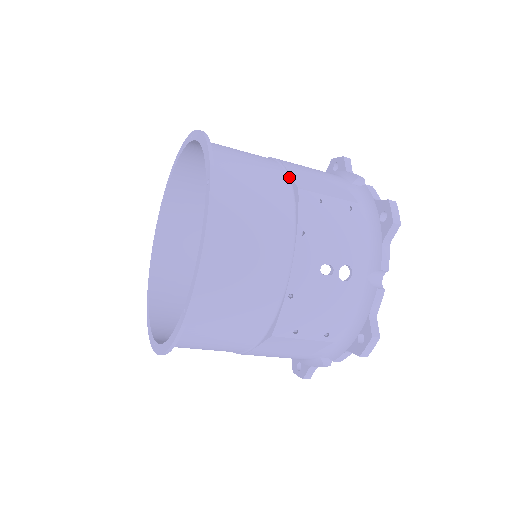
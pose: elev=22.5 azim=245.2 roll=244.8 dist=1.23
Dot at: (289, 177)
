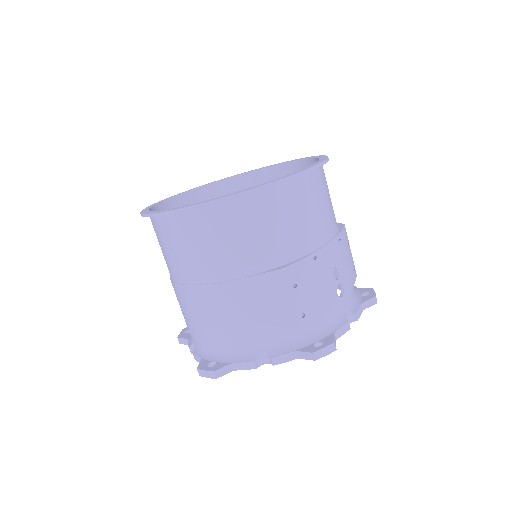
Dot at: occluded
